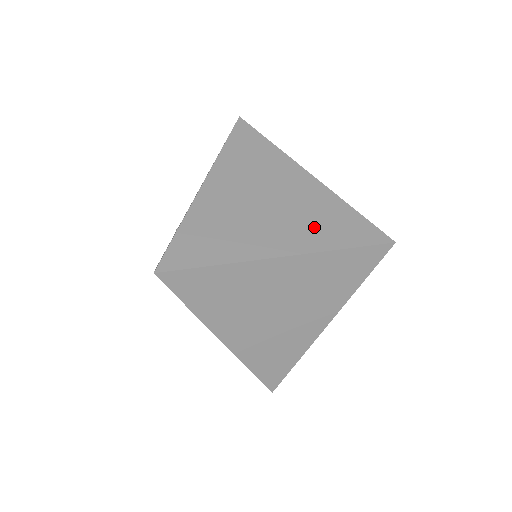
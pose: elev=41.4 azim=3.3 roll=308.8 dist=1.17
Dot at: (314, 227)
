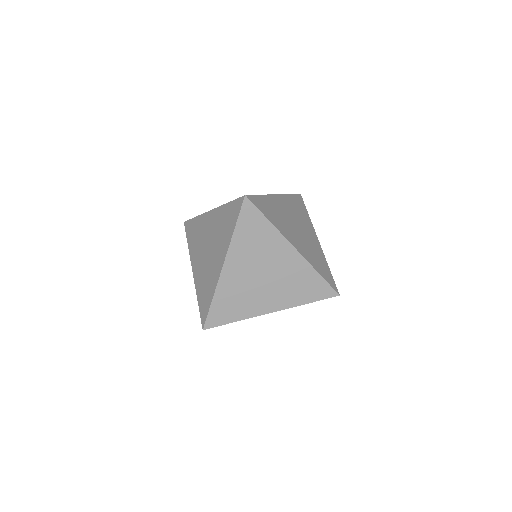
Dot at: (312, 255)
